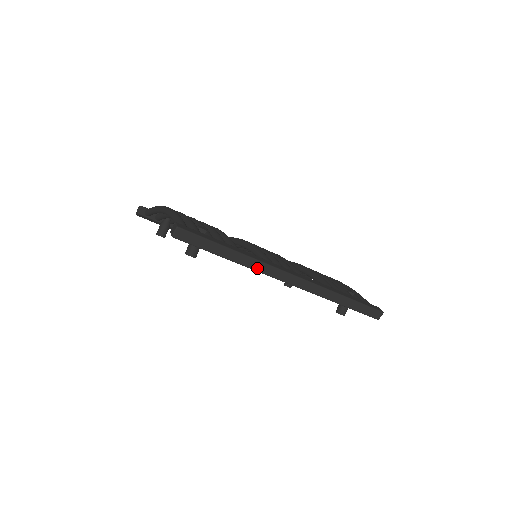
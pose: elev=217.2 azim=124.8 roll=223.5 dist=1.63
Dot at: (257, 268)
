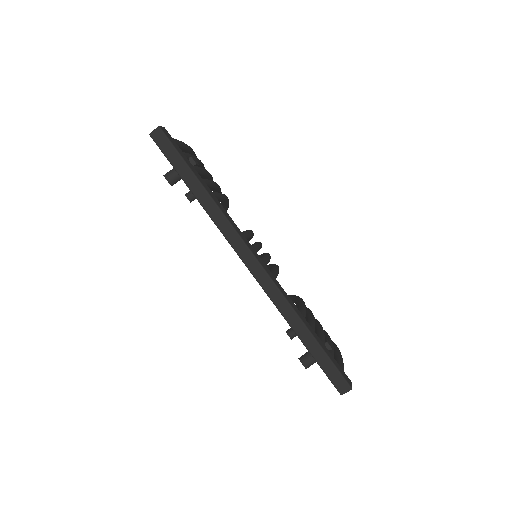
Dot at: (218, 223)
